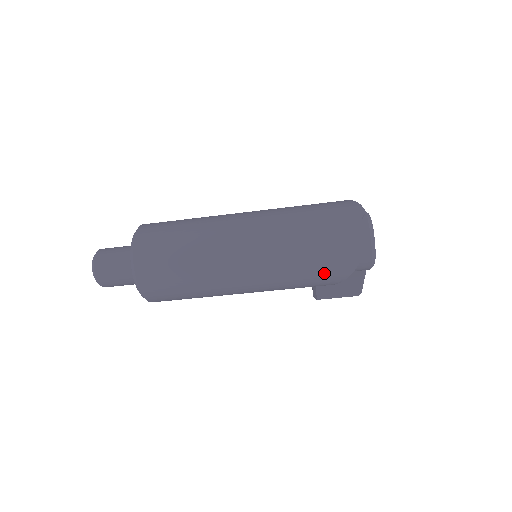
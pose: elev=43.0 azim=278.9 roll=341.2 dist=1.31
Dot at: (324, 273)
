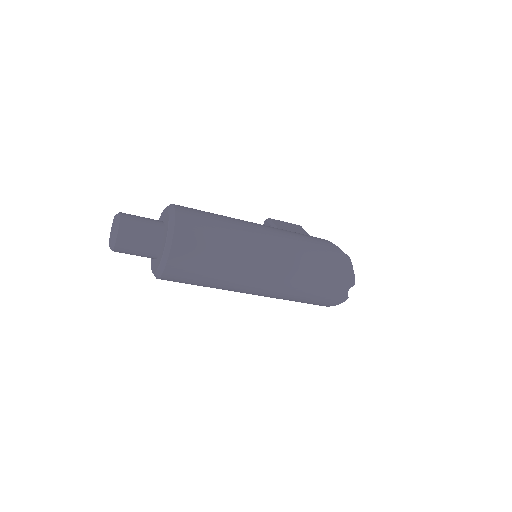
Dot at: (301, 302)
